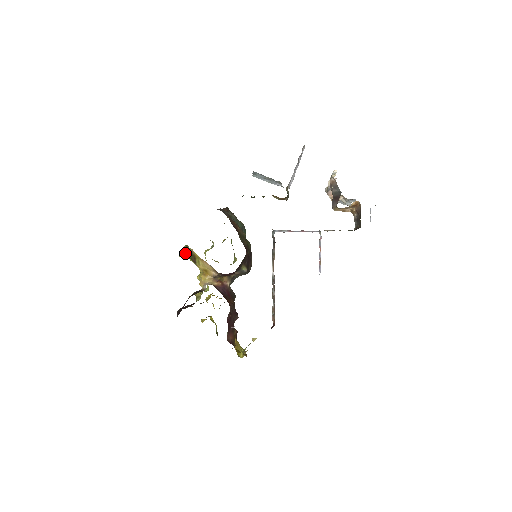
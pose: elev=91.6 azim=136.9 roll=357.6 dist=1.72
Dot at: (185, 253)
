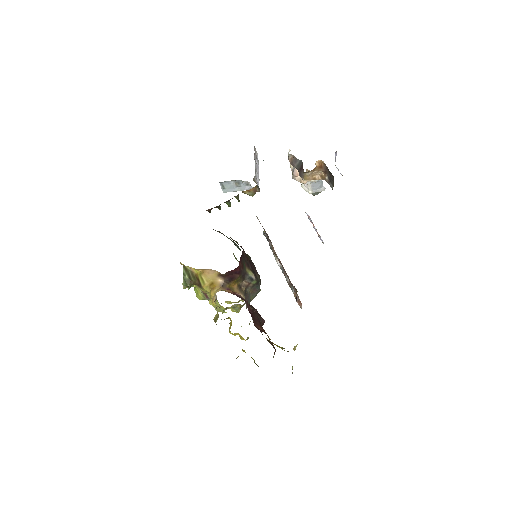
Dot at: (187, 278)
